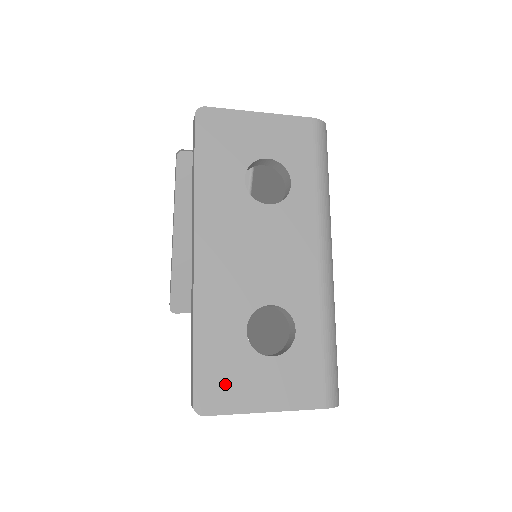
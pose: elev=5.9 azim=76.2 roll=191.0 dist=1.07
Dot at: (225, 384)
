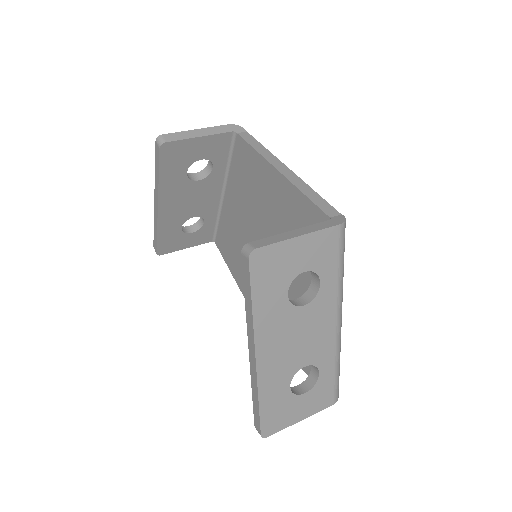
Dot at: (278, 418)
